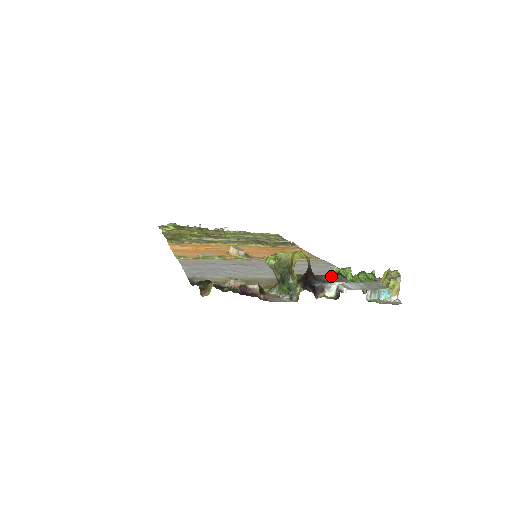
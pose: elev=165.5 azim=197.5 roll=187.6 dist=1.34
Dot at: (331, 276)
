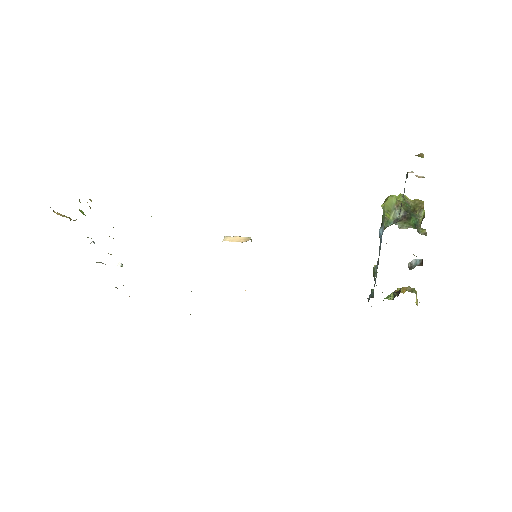
Dot at: occluded
